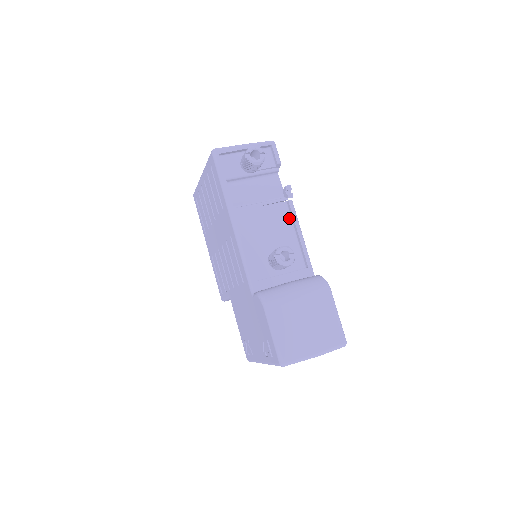
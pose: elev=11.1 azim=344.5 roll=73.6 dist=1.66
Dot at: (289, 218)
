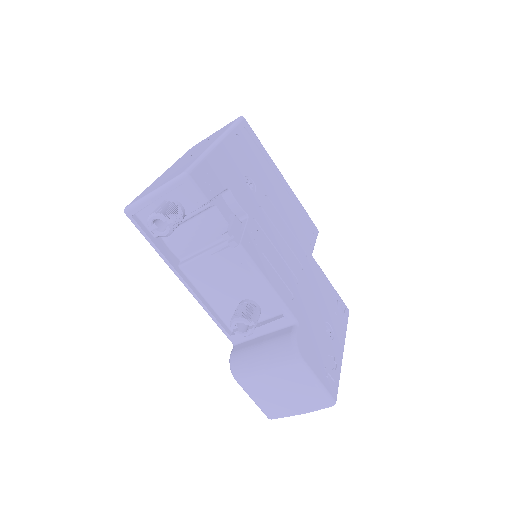
Dot at: occluded
